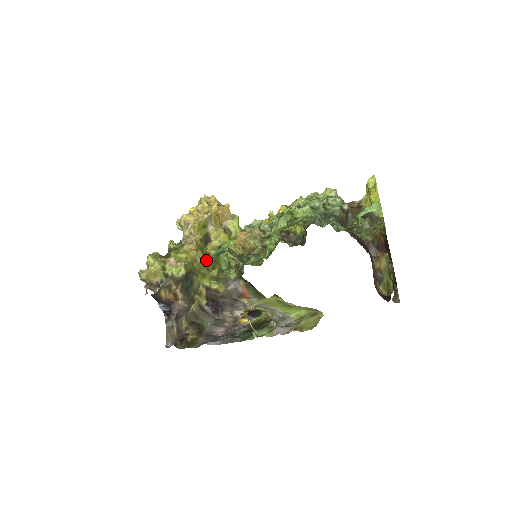
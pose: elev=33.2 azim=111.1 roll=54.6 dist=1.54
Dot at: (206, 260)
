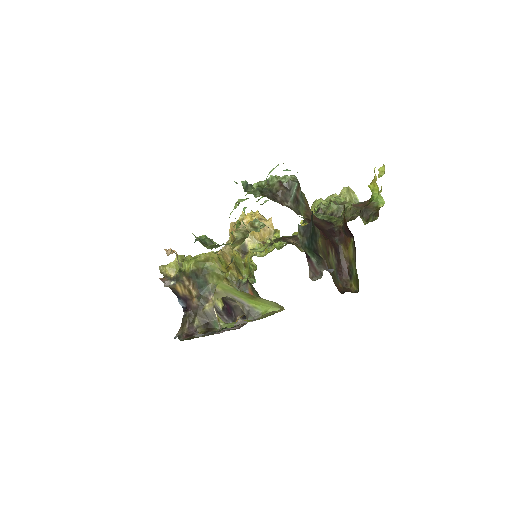
Dot at: (247, 272)
